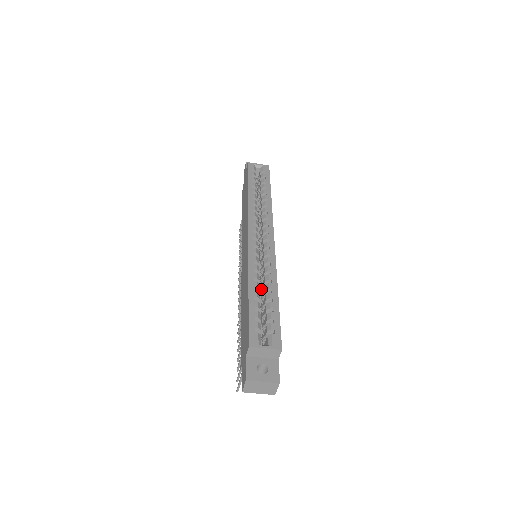
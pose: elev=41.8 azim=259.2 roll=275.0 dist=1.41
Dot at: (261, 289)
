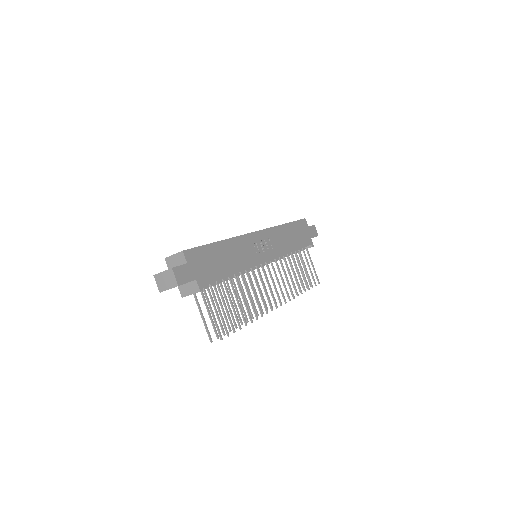
Dot at: occluded
